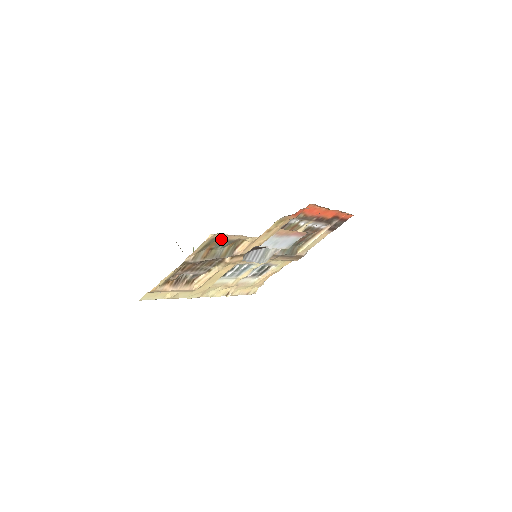
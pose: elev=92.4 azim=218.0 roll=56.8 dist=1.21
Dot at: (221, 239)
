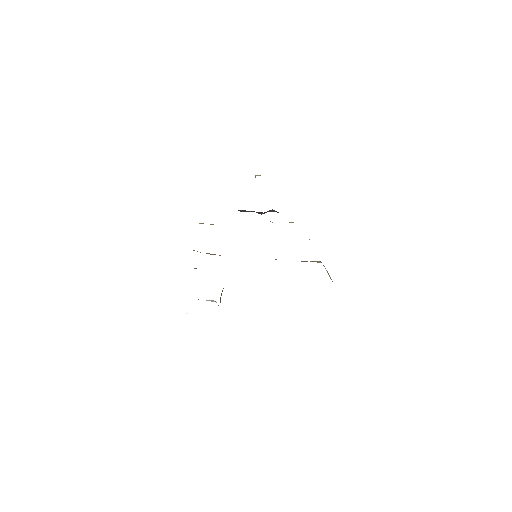
Dot at: occluded
